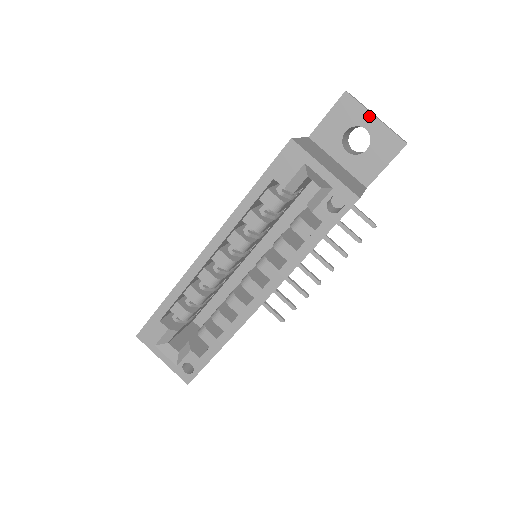
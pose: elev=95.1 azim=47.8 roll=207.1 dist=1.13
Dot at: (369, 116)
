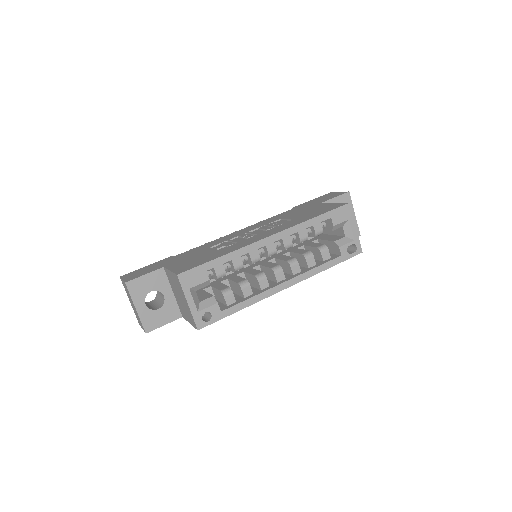
Dot at: (353, 211)
